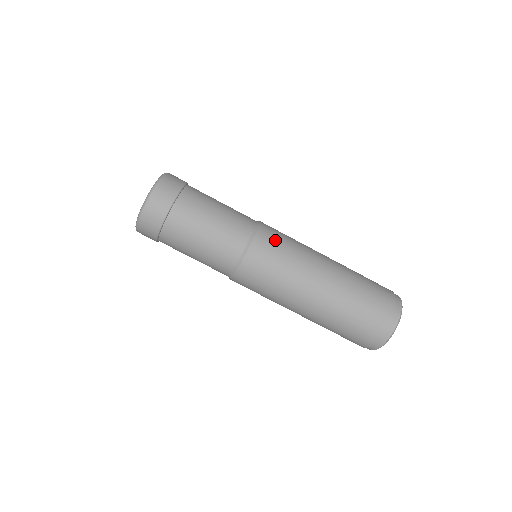
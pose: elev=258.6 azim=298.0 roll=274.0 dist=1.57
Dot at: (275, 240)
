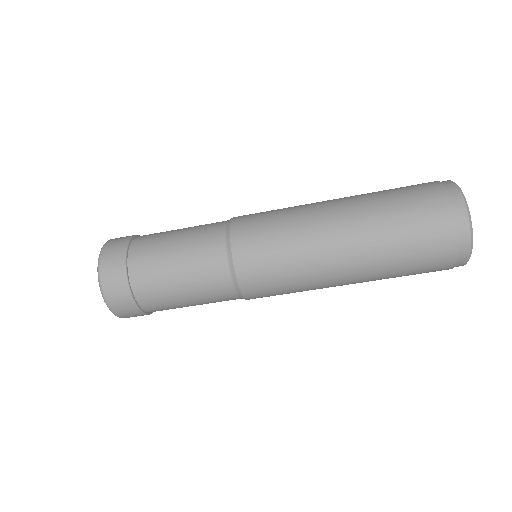
Dot at: (255, 222)
